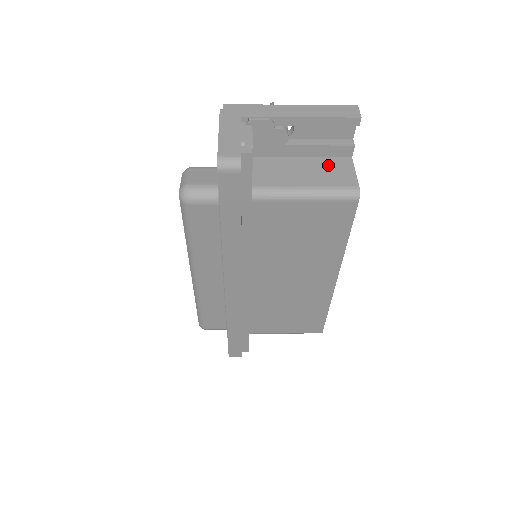
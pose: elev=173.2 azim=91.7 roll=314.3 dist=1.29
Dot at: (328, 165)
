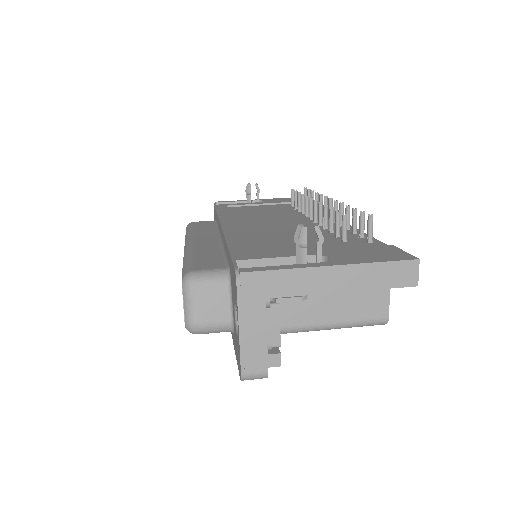
Dot at: occluded
